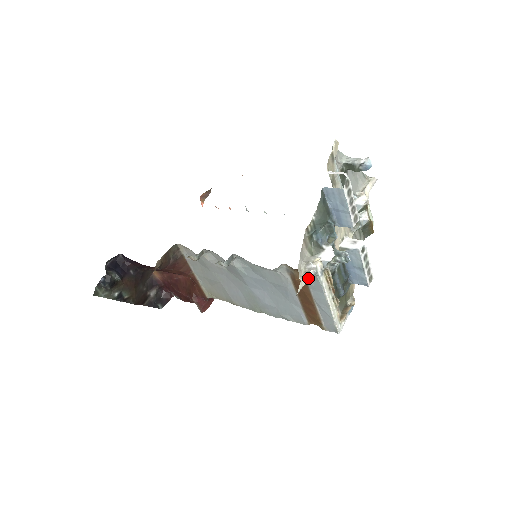
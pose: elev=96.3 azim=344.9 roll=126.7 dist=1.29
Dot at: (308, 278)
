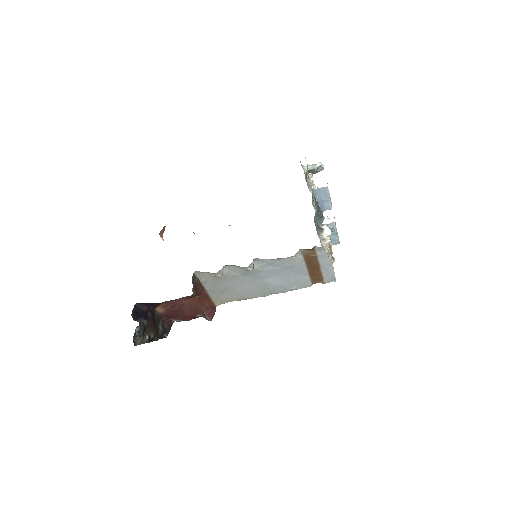
Dot at: occluded
